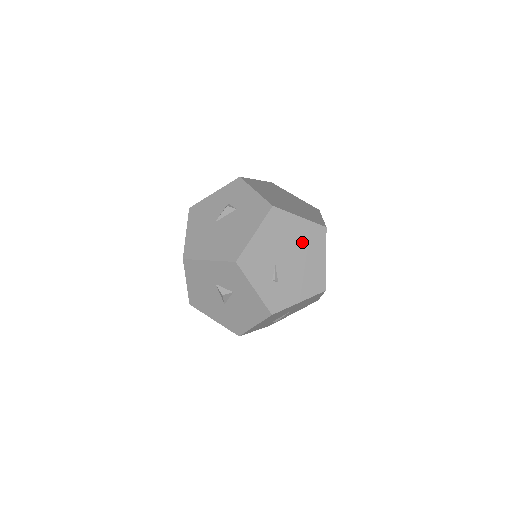
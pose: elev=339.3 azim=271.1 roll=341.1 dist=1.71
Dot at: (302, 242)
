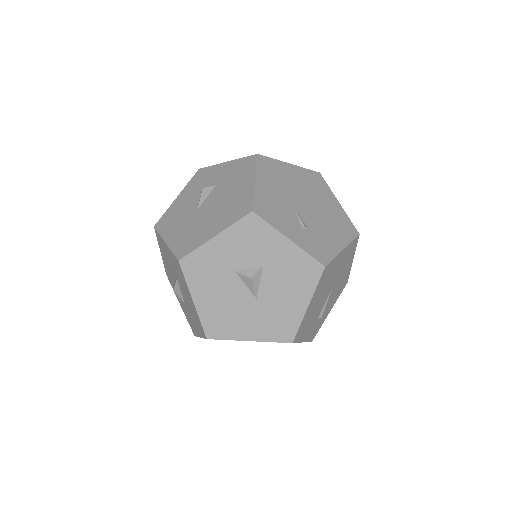
Dot at: (307, 187)
